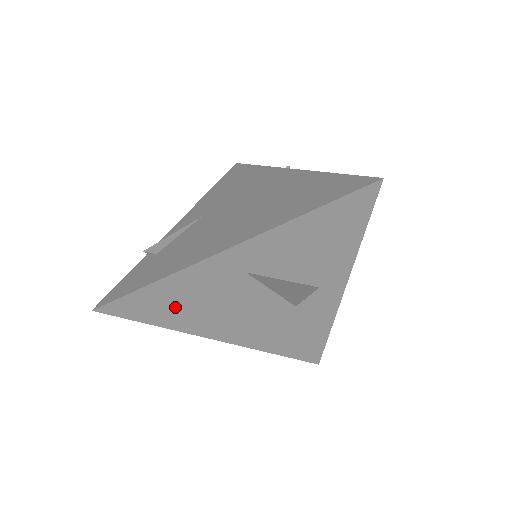
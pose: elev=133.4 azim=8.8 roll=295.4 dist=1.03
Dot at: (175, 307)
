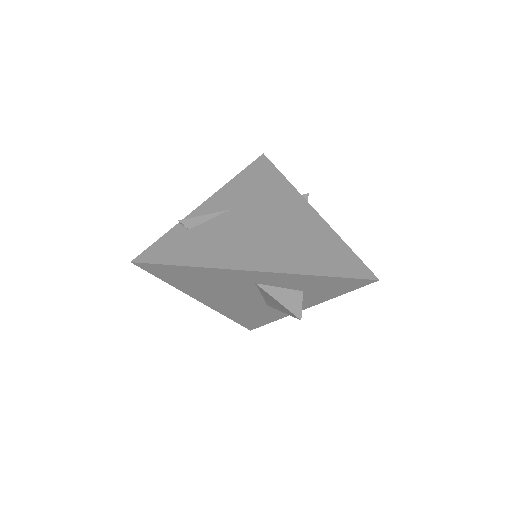
Dot at: (190, 280)
